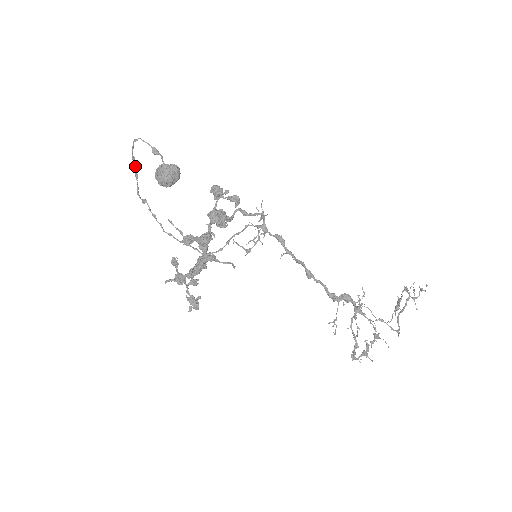
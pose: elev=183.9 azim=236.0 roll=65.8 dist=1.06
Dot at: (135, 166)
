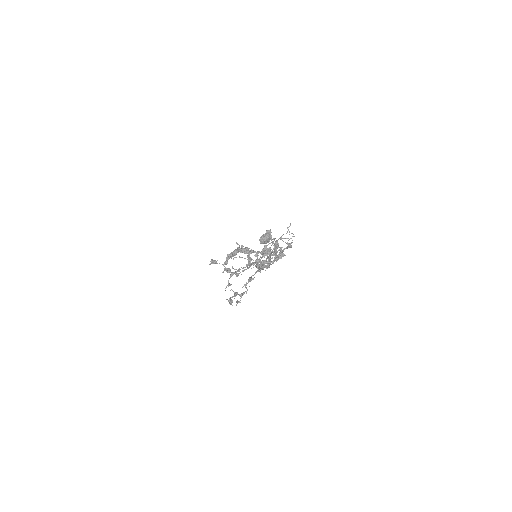
Dot at: occluded
